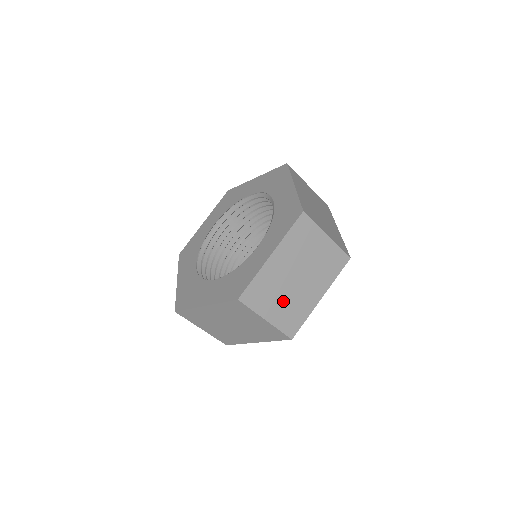
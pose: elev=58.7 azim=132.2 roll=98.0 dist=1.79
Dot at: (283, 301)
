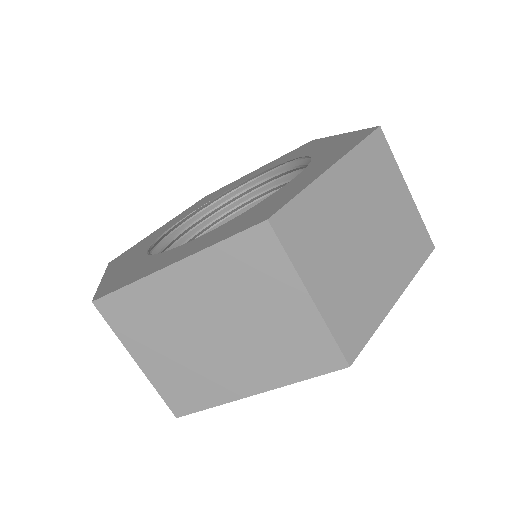
Dot at: (176, 353)
